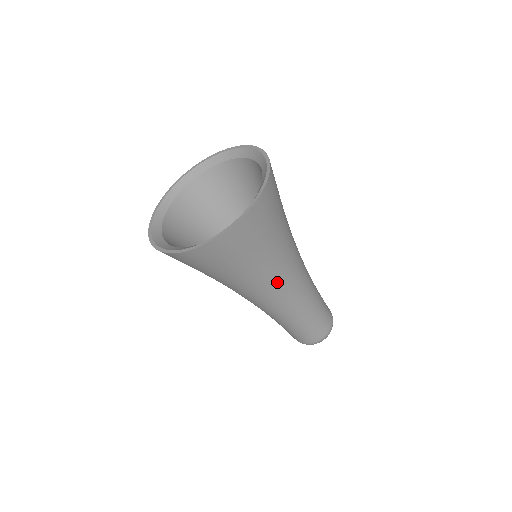
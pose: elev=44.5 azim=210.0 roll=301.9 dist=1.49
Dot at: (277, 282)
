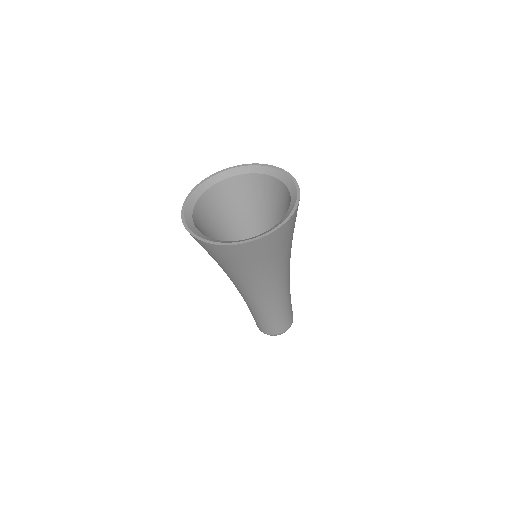
Dot at: (286, 270)
